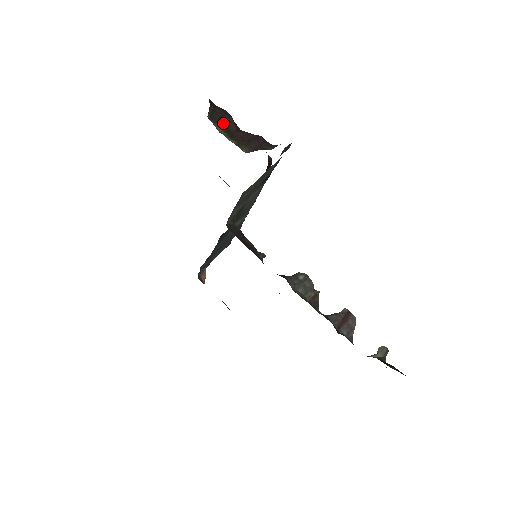
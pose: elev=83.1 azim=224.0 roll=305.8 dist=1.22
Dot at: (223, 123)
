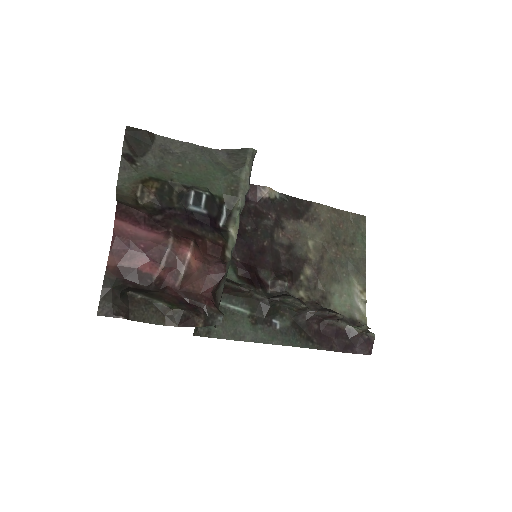
Dot at: (145, 292)
